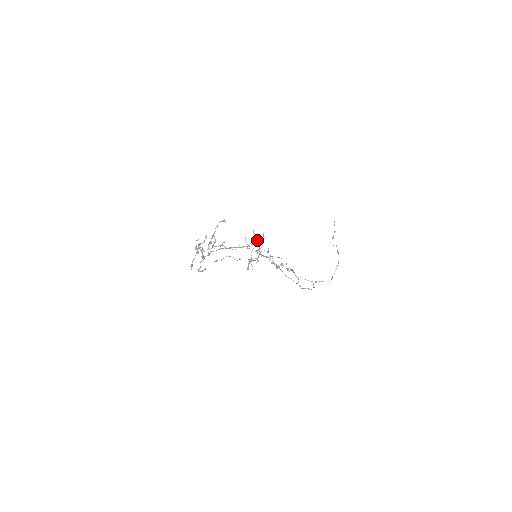
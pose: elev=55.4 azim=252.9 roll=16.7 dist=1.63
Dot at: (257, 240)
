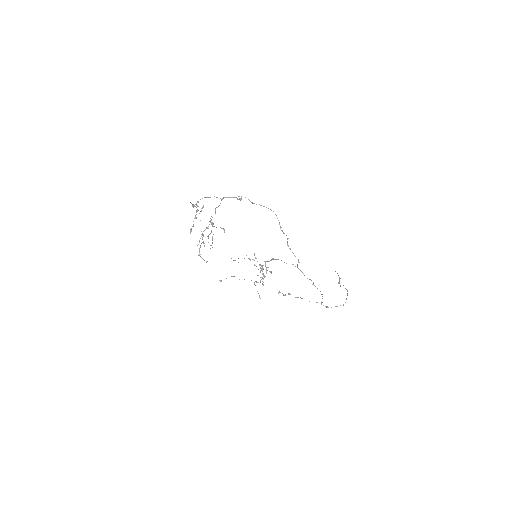
Dot at: (260, 267)
